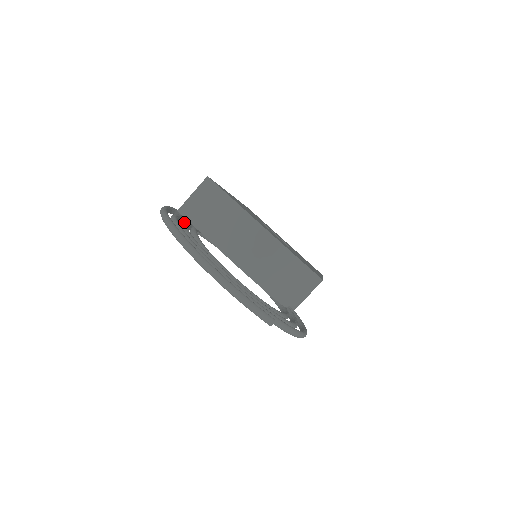
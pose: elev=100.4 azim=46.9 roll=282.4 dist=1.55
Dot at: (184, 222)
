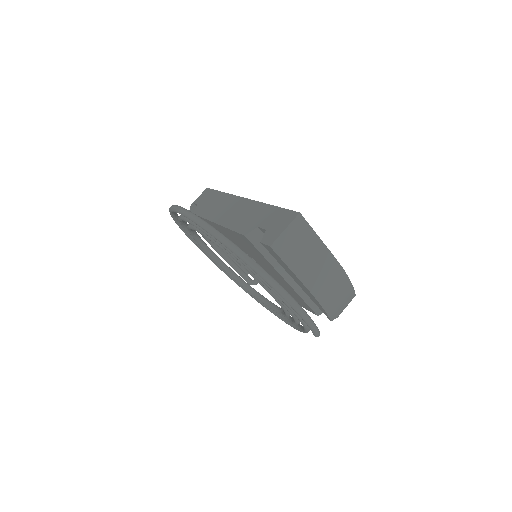
Dot at: occluded
